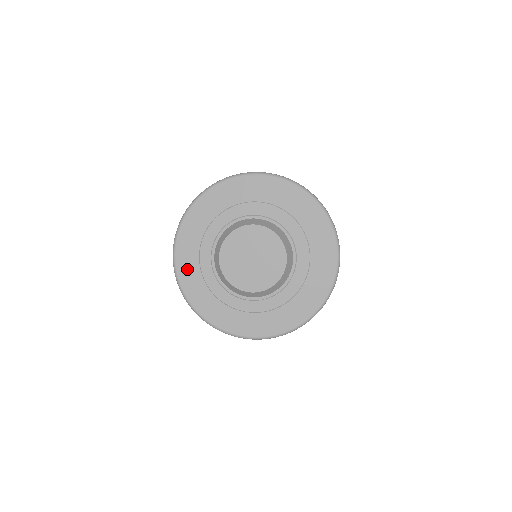
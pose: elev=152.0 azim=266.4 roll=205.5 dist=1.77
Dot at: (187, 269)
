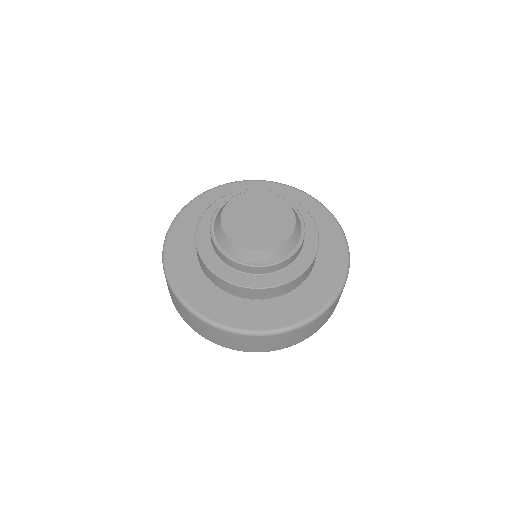
Dot at: (179, 260)
